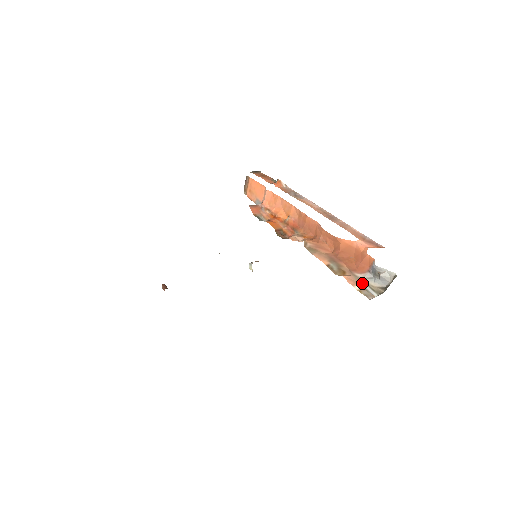
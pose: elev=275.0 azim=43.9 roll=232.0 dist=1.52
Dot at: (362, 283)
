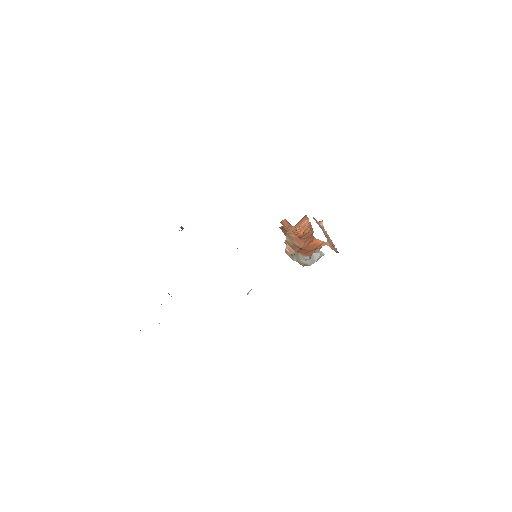
Dot at: (295, 255)
